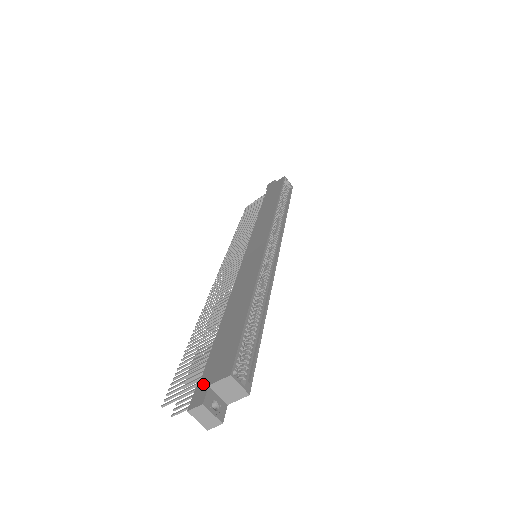
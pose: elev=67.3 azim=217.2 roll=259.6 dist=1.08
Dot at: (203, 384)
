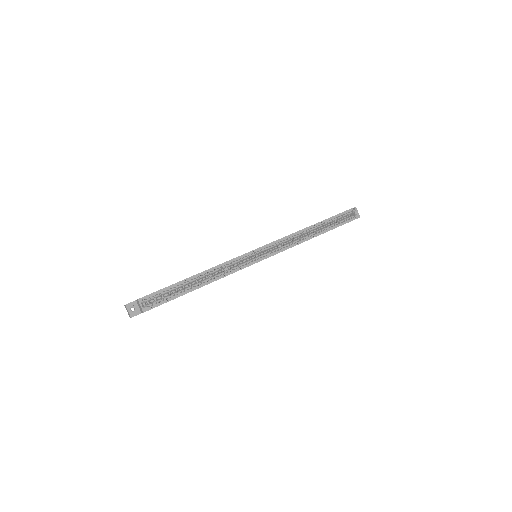
Dot at: occluded
